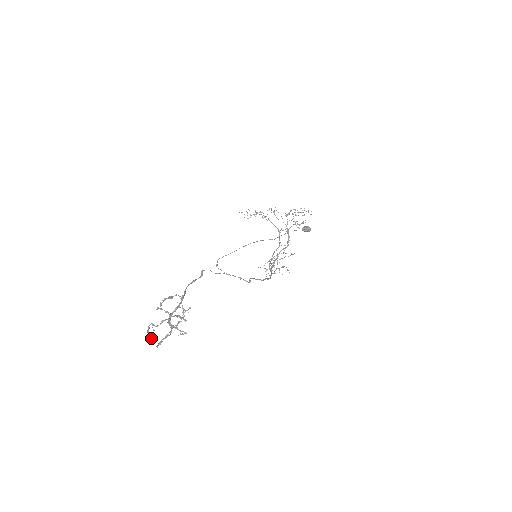
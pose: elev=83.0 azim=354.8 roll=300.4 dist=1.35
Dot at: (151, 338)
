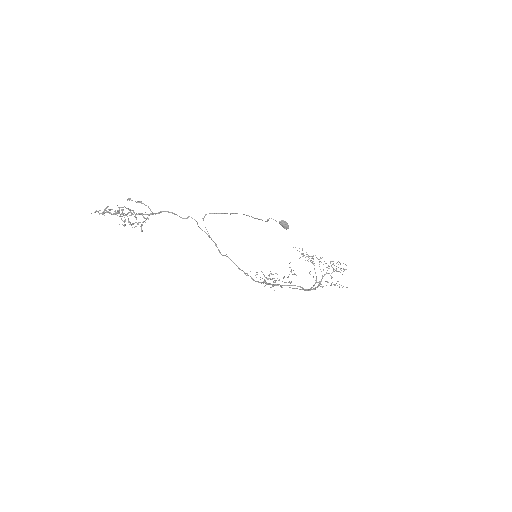
Dot at: occluded
